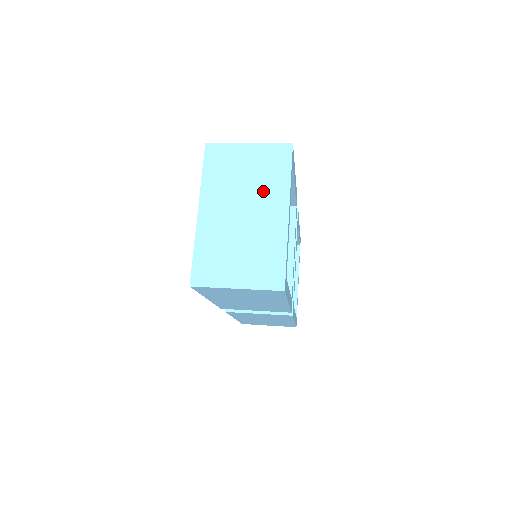
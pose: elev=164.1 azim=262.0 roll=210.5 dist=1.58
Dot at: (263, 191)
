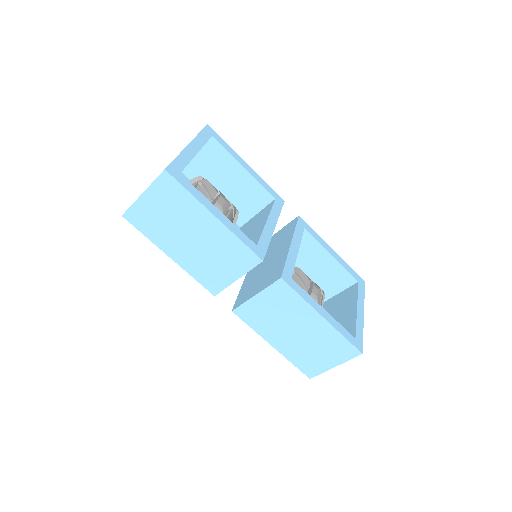
Dot at: occluded
